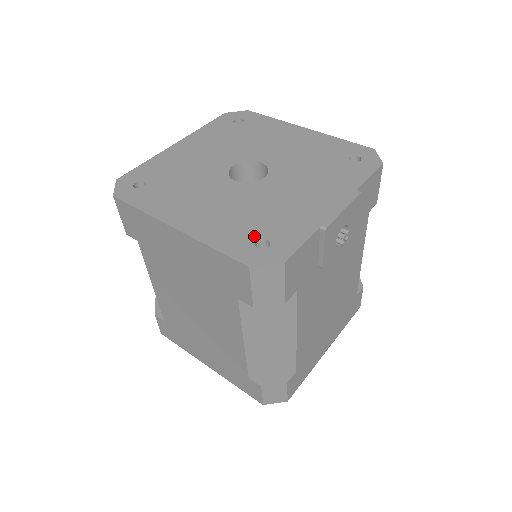
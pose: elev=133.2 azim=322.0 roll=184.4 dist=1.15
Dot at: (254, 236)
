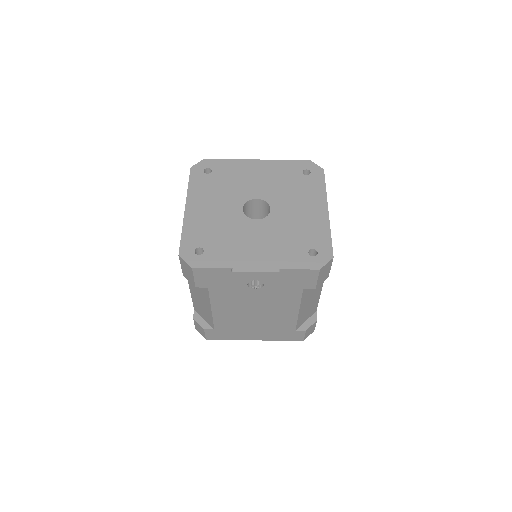
Dot at: (203, 244)
